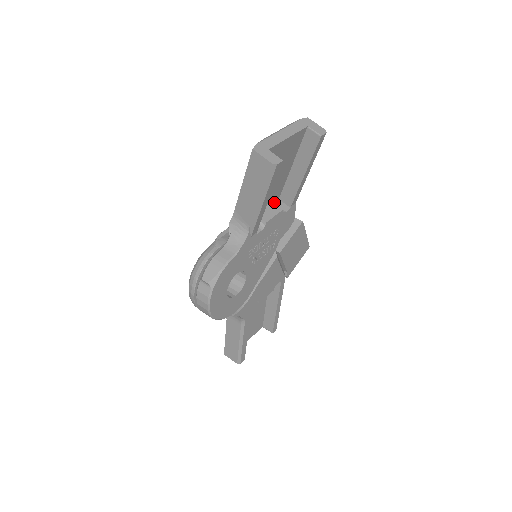
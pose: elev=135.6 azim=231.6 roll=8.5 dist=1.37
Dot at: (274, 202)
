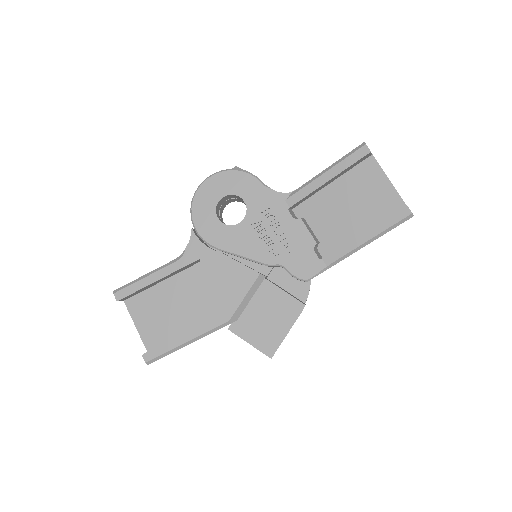
Dot at: (319, 251)
